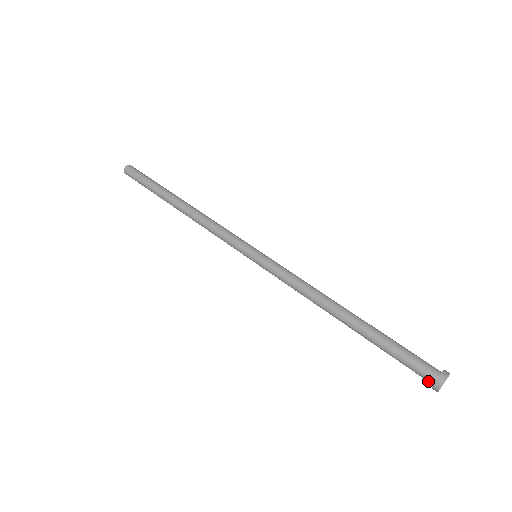
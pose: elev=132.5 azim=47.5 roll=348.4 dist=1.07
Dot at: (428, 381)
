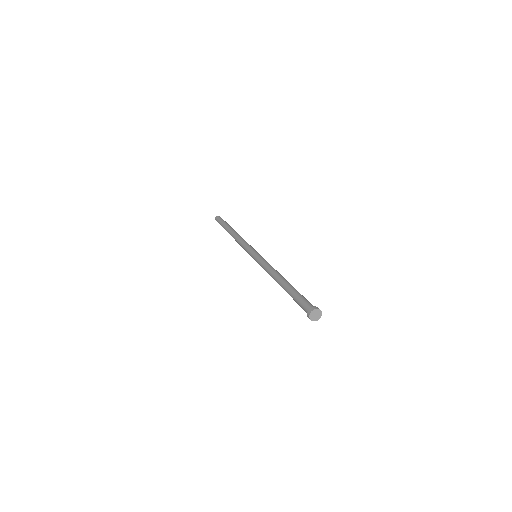
Dot at: occluded
